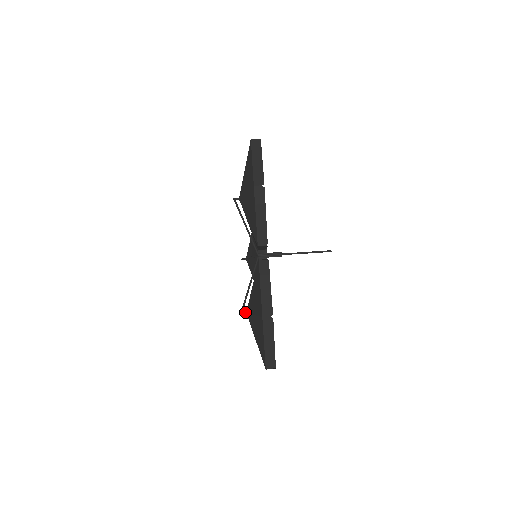
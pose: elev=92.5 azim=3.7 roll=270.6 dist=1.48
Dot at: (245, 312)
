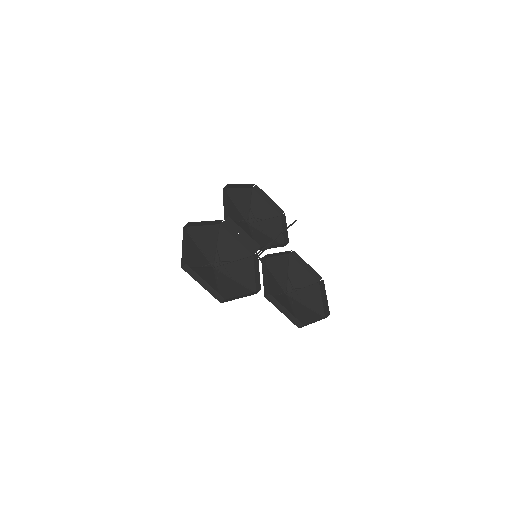
Dot at: (285, 295)
